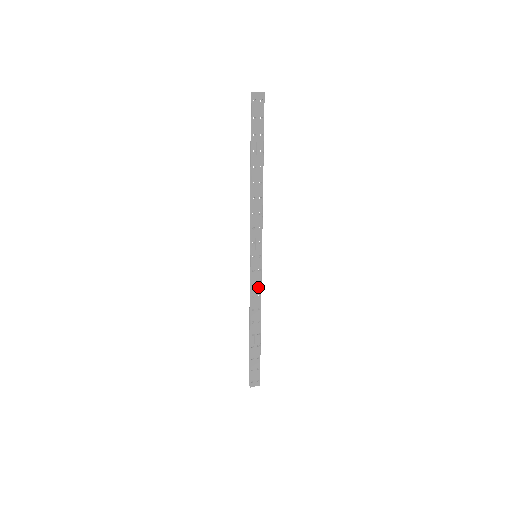
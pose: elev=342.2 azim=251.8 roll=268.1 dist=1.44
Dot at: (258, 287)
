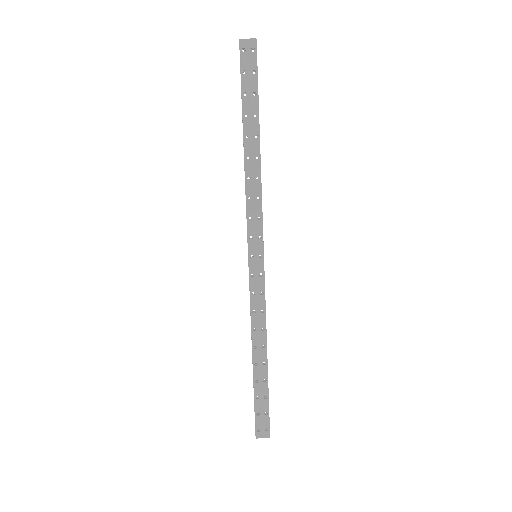
Dot at: (260, 298)
